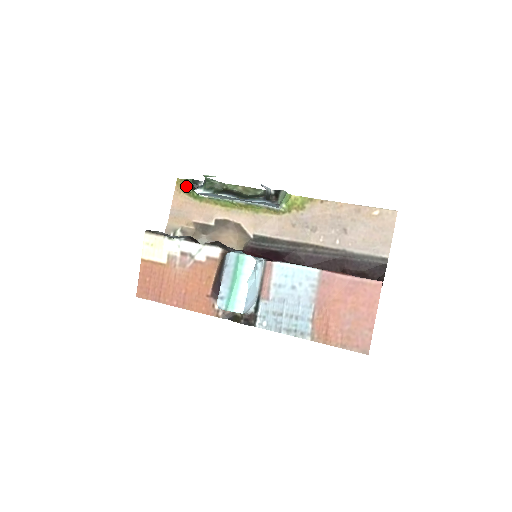
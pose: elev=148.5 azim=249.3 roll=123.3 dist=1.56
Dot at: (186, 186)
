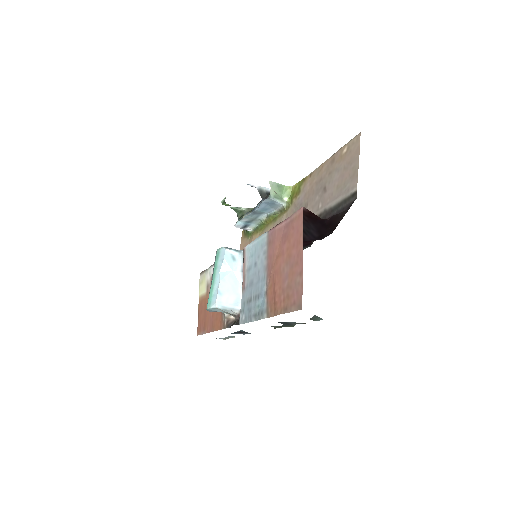
Dot at: (244, 230)
